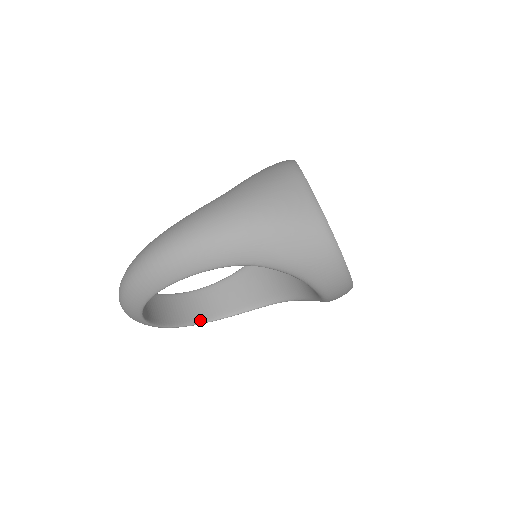
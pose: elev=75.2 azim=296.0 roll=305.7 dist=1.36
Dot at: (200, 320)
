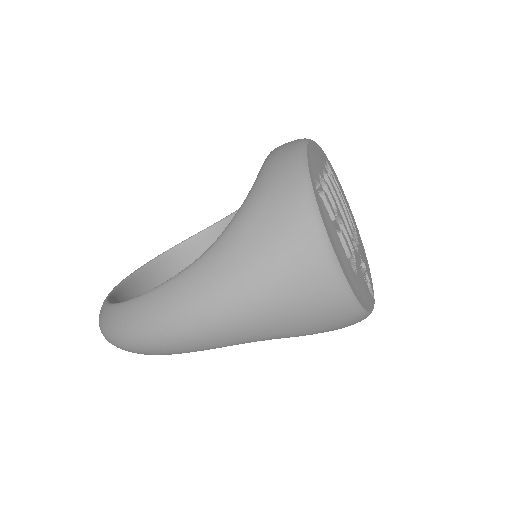
Dot at: occluded
